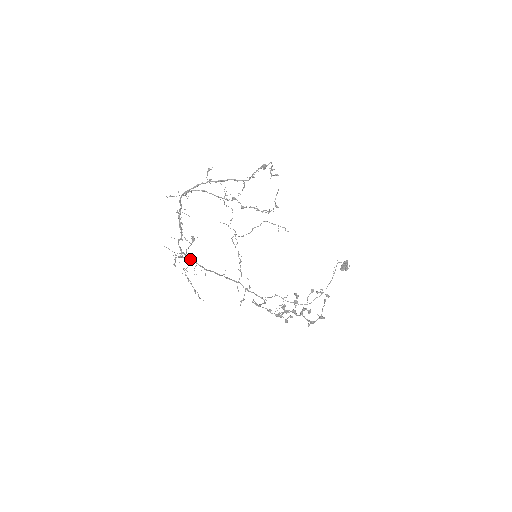
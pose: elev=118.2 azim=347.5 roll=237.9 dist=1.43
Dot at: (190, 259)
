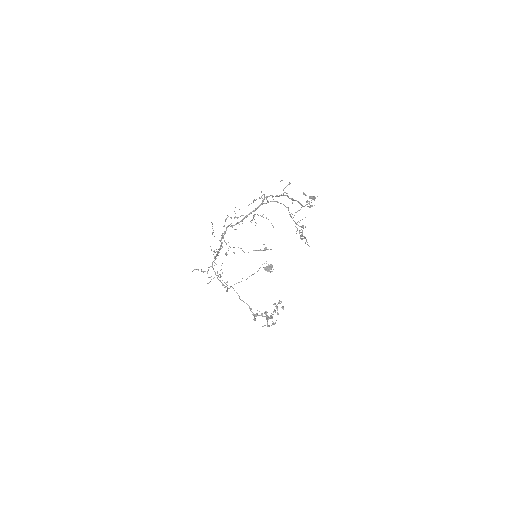
Dot at: (221, 242)
